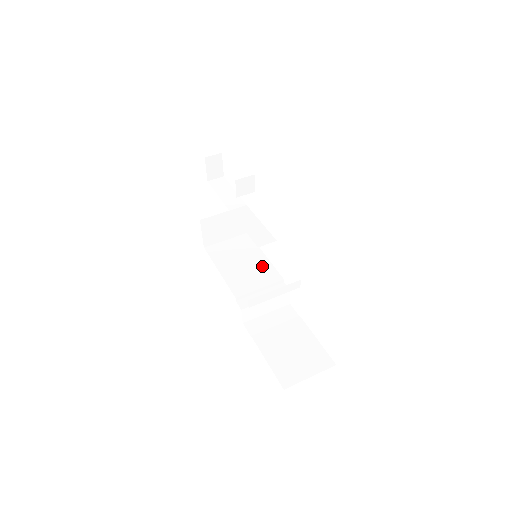
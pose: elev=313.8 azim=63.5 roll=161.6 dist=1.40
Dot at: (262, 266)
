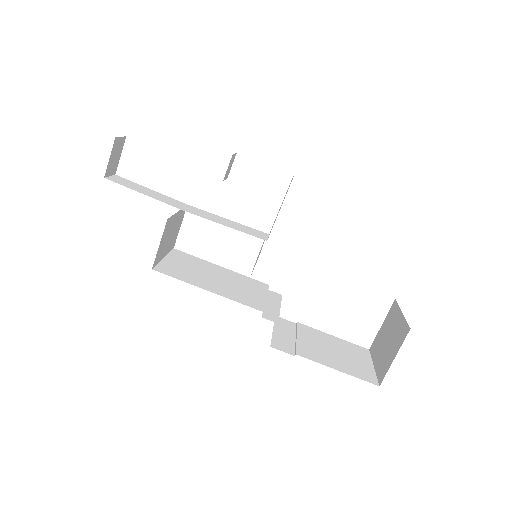
Dot at: (236, 277)
